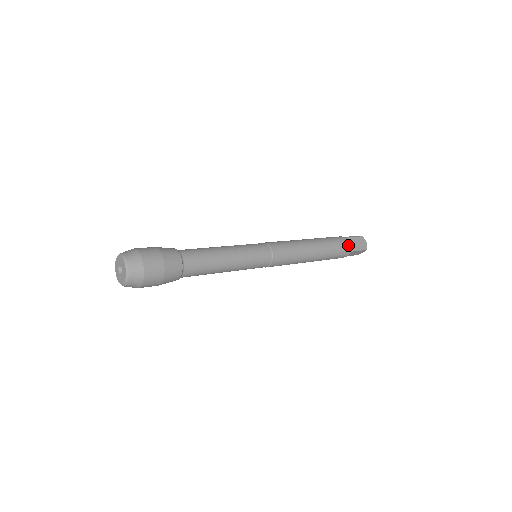
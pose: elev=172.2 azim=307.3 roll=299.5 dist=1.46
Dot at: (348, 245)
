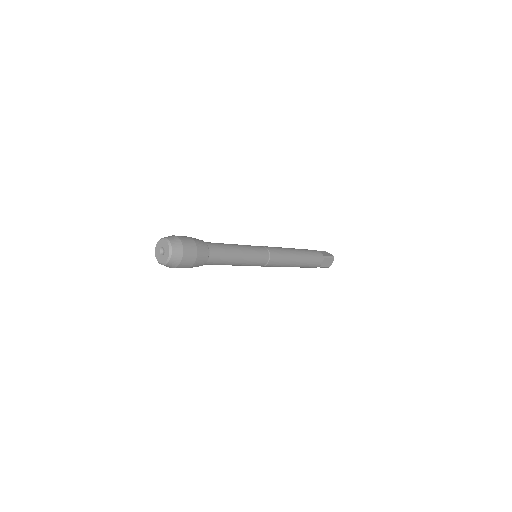
Dot at: (319, 265)
